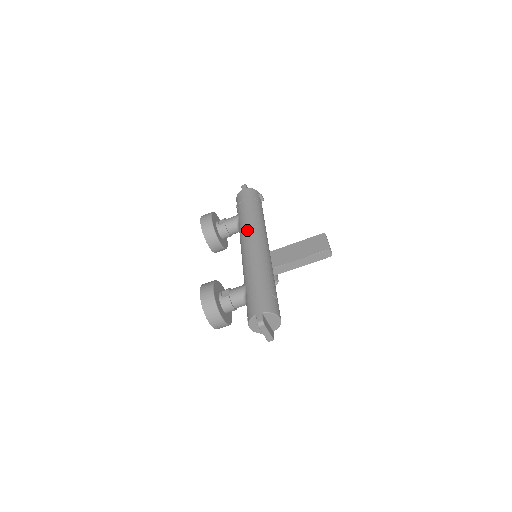
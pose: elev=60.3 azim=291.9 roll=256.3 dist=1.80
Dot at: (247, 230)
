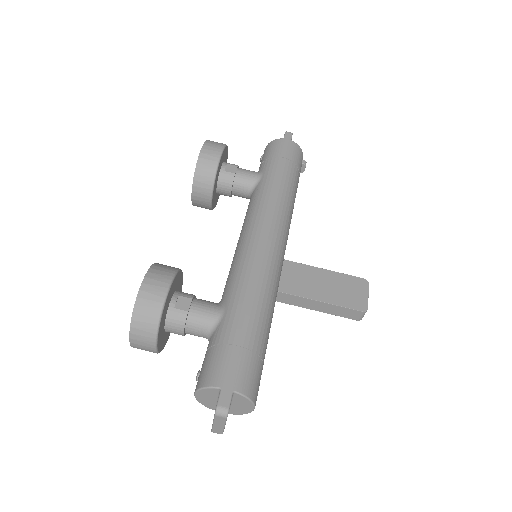
Dot at: (267, 211)
